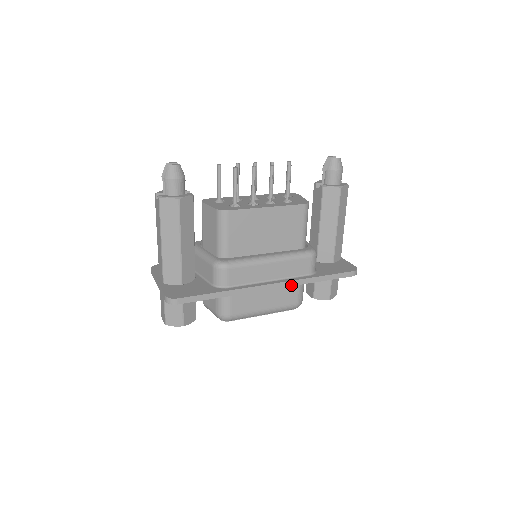
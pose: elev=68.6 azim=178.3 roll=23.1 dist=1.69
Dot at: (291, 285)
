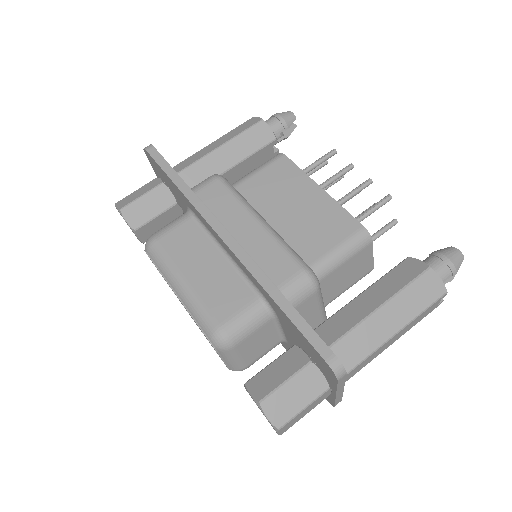
Dot at: (243, 261)
